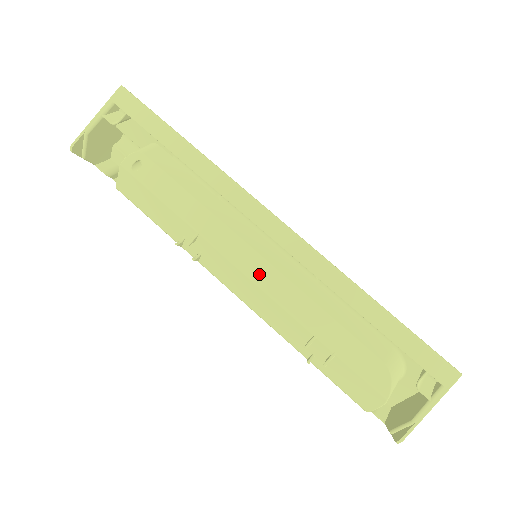
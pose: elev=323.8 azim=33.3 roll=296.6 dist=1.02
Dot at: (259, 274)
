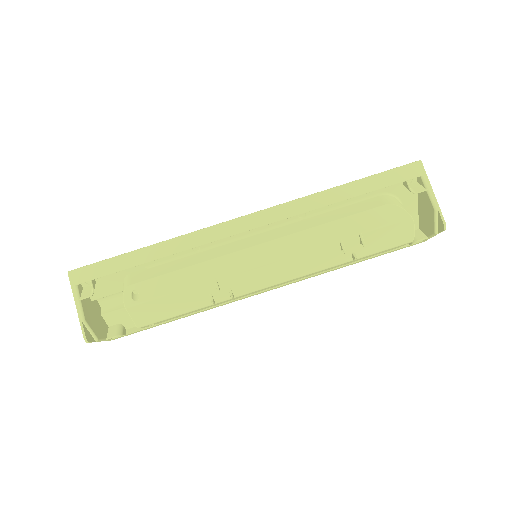
Dot at: (273, 253)
